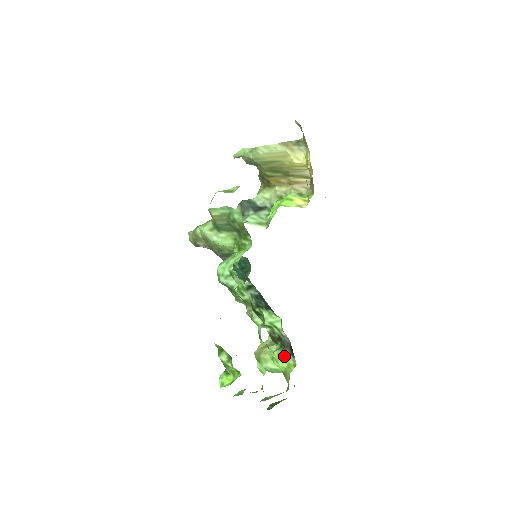
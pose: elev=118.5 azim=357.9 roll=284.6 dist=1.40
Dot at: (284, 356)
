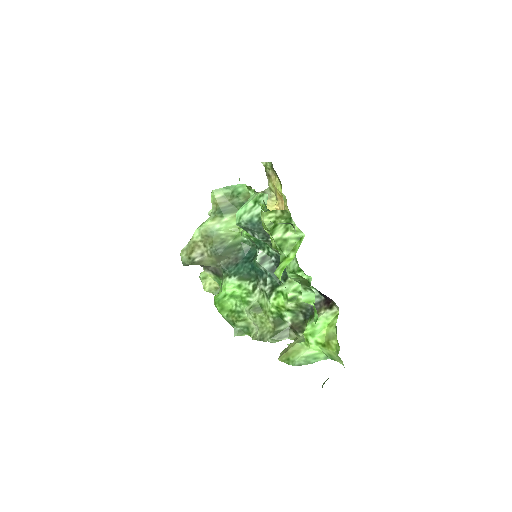
Dot at: (320, 320)
